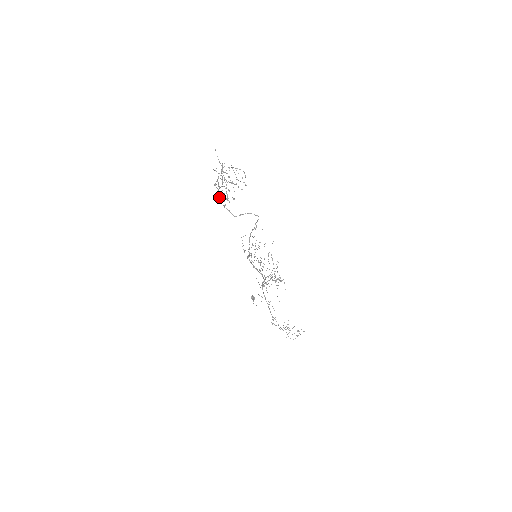
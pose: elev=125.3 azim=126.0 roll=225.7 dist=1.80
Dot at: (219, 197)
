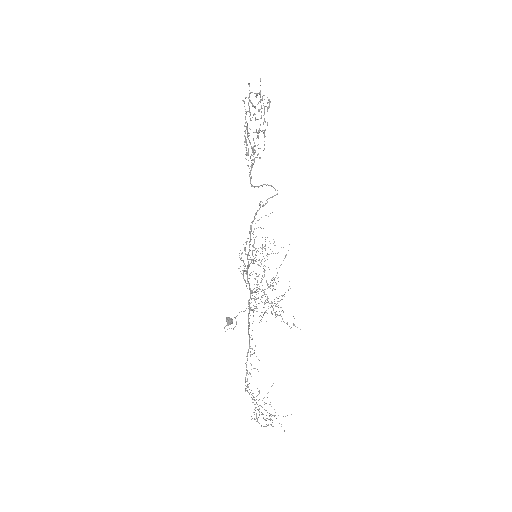
Dot at: (246, 155)
